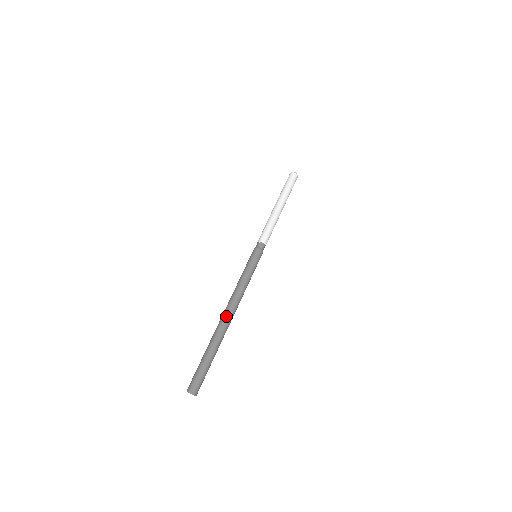
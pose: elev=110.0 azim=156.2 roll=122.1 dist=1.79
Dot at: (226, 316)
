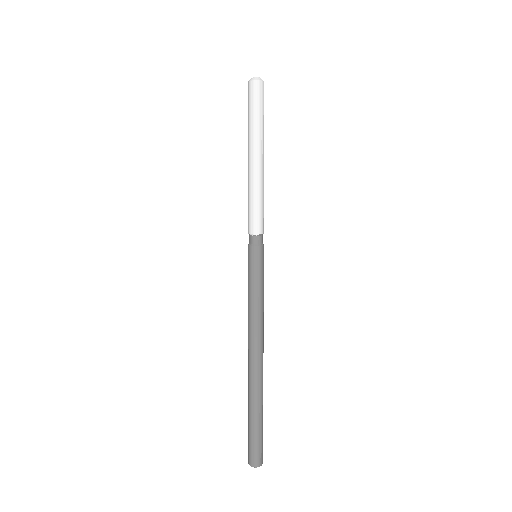
Dot at: (260, 362)
